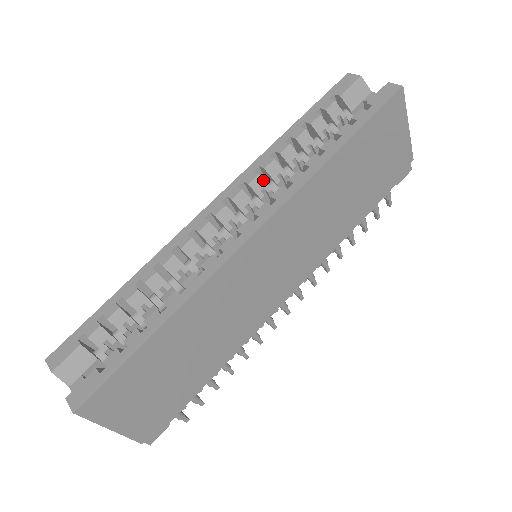
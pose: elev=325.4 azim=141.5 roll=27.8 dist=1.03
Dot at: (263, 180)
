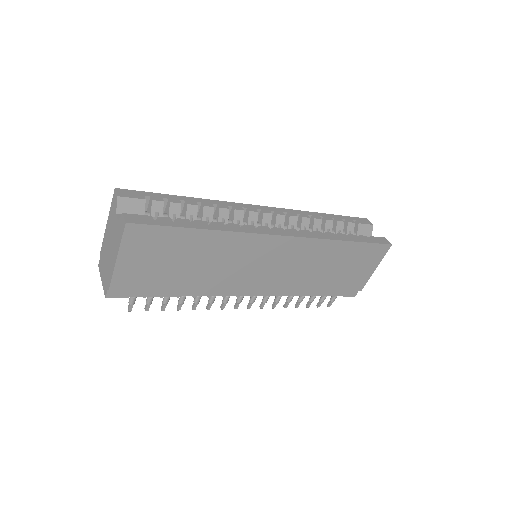
Dot at: occluded
